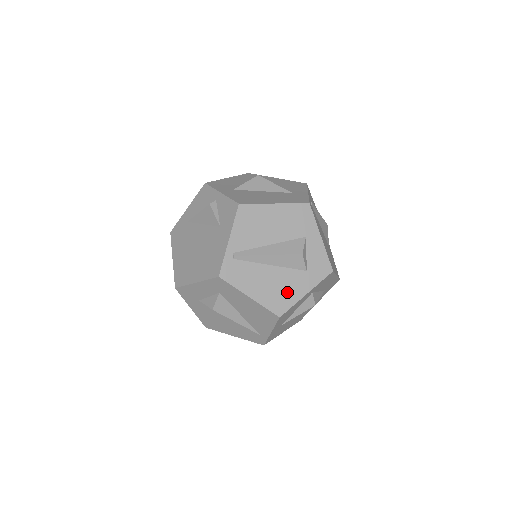
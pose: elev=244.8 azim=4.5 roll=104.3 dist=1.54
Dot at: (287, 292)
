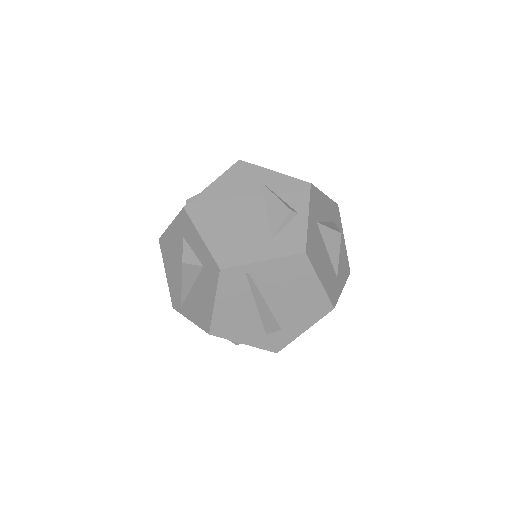
Dot at: (237, 329)
